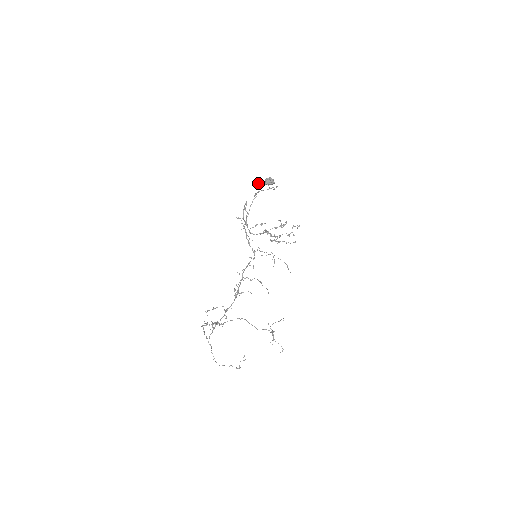
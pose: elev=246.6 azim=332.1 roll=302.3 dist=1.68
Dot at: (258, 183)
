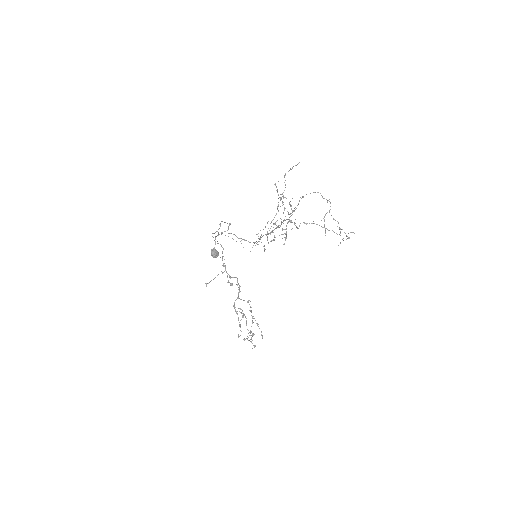
Dot at: (212, 236)
